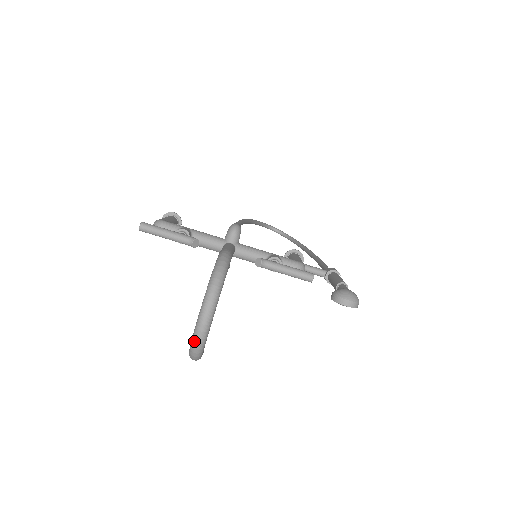
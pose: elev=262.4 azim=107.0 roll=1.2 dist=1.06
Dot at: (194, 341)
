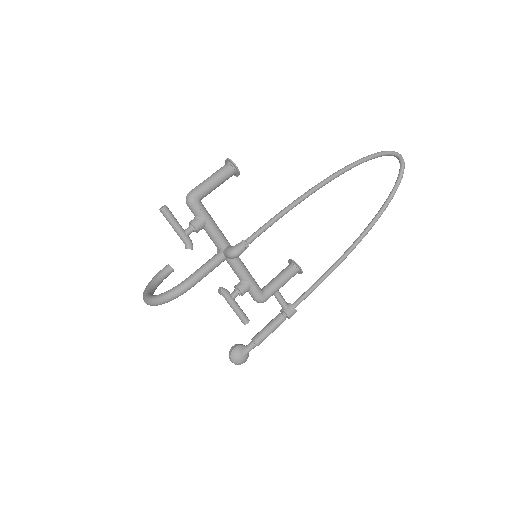
Dot at: (143, 294)
